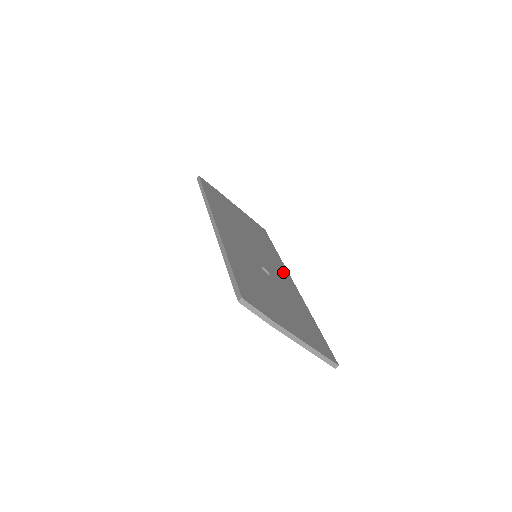
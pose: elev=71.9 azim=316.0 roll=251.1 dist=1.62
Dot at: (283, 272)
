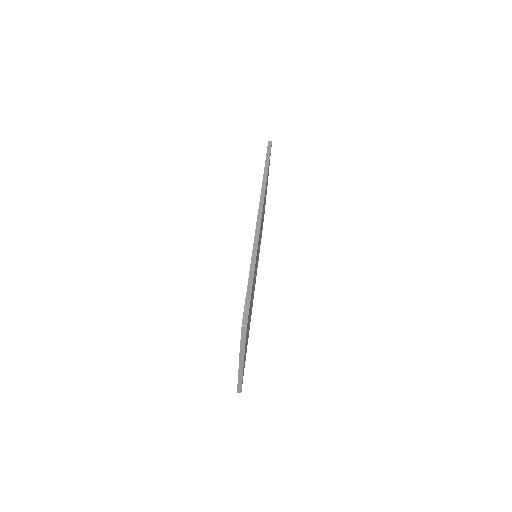
Dot at: occluded
